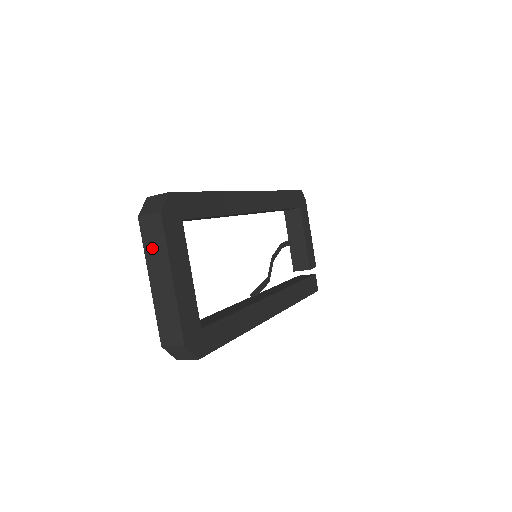
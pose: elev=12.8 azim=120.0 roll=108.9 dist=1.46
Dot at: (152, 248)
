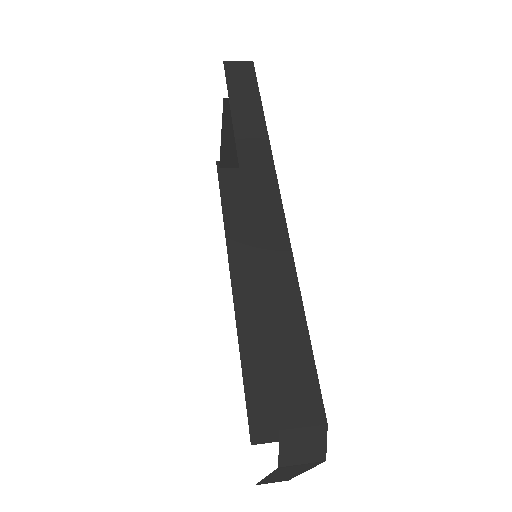
Dot at: (287, 471)
